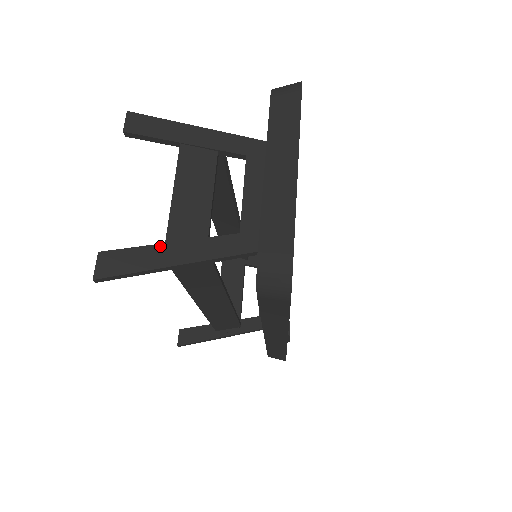
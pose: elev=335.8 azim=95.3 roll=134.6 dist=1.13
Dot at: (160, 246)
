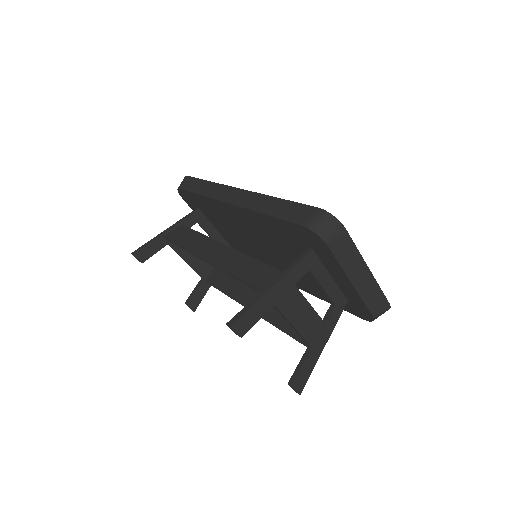
Dot at: (312, 351)
